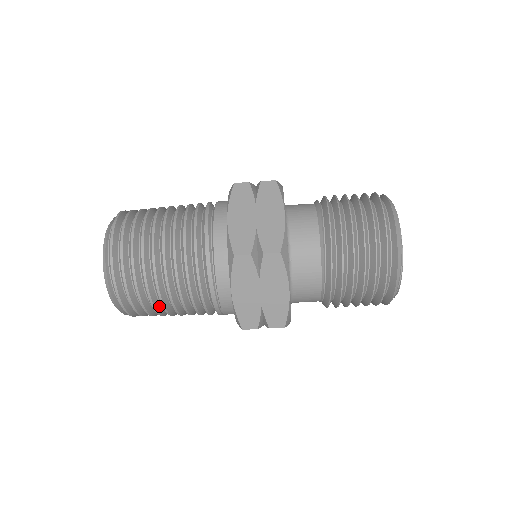
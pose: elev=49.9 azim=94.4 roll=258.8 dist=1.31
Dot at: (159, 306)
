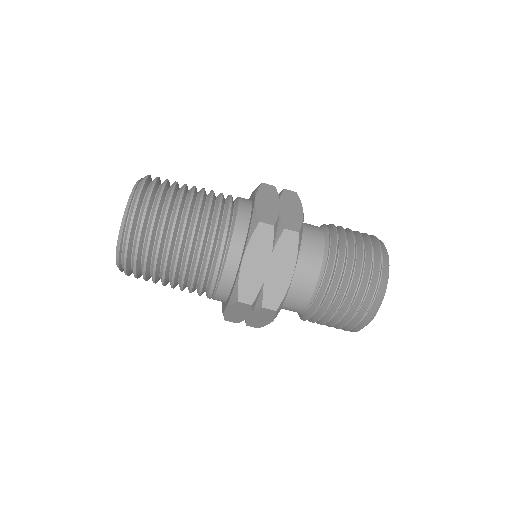
Dot at: occluded
